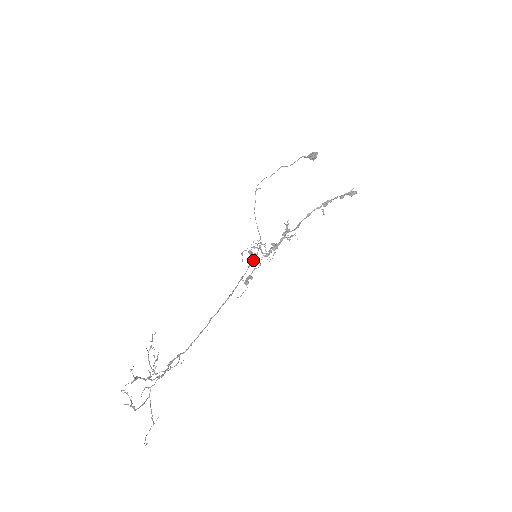
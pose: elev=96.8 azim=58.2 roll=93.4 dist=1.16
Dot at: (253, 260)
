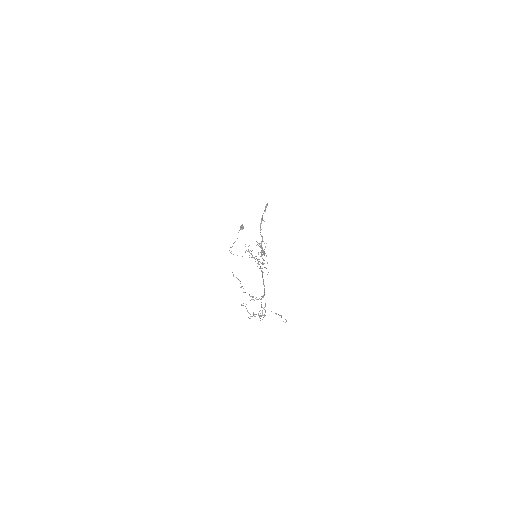
Dot at: (258, 261)
